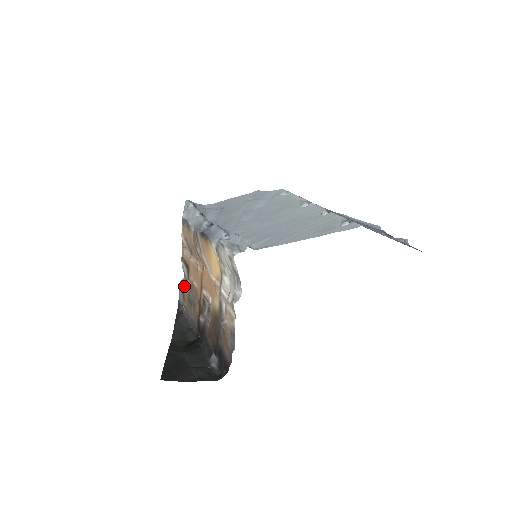
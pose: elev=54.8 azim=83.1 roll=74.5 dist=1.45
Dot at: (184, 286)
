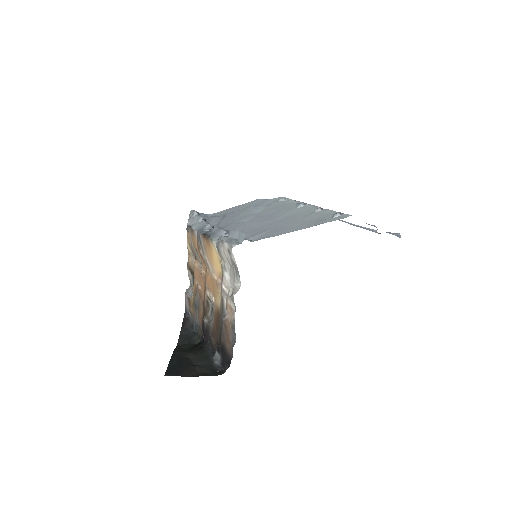
Dot at: (190, 293)
